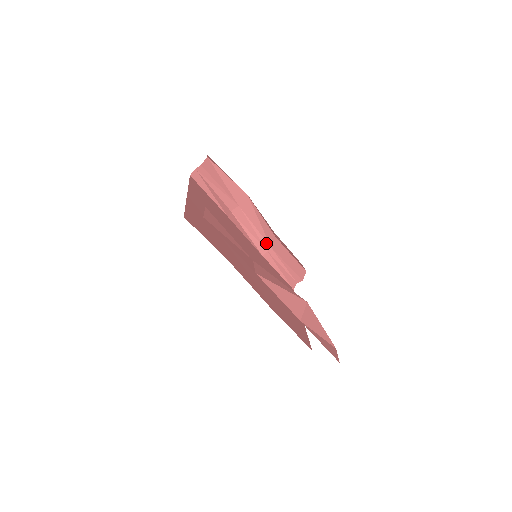
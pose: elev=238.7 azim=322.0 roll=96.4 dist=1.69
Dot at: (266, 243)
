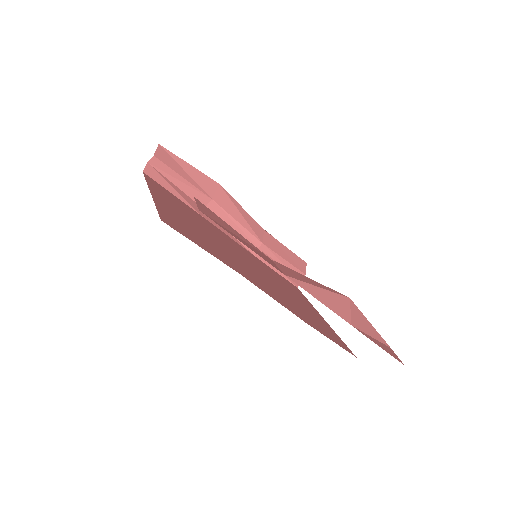
Dot at: (255, 239)
